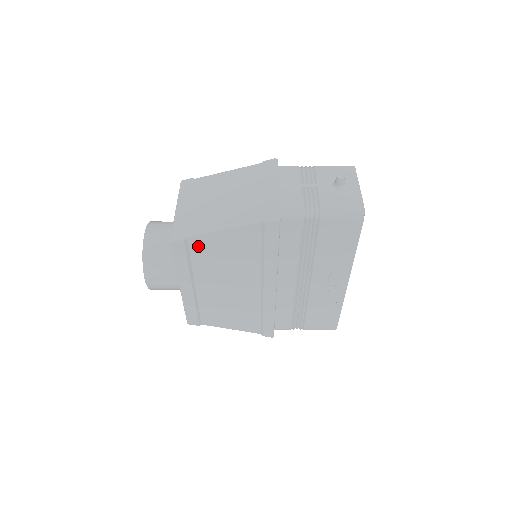
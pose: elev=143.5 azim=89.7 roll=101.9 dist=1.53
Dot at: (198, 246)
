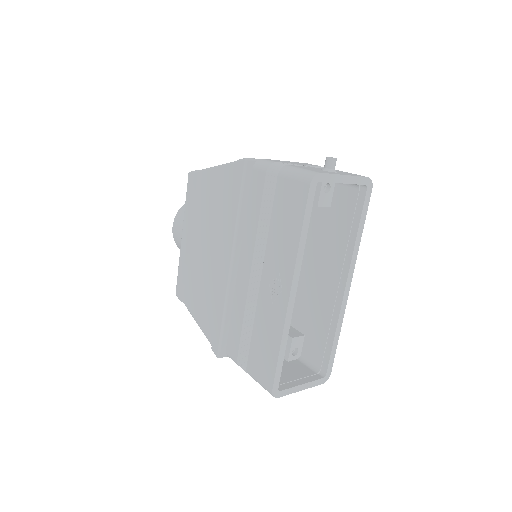
Dot at: (201, 185)
